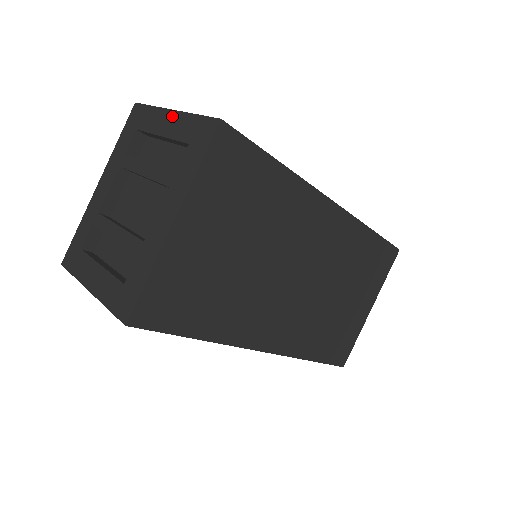
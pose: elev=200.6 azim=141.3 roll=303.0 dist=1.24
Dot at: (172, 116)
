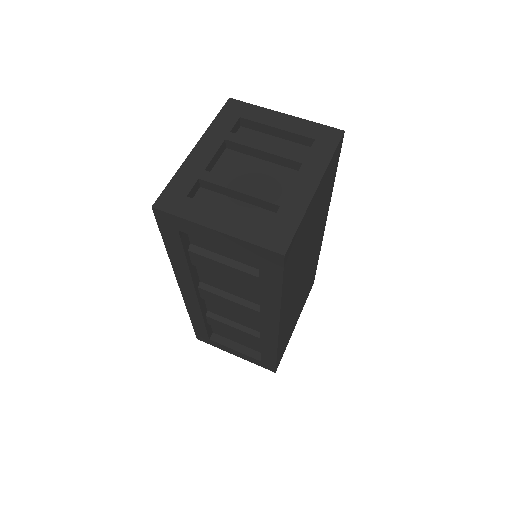
Dot at: (287, 118)
